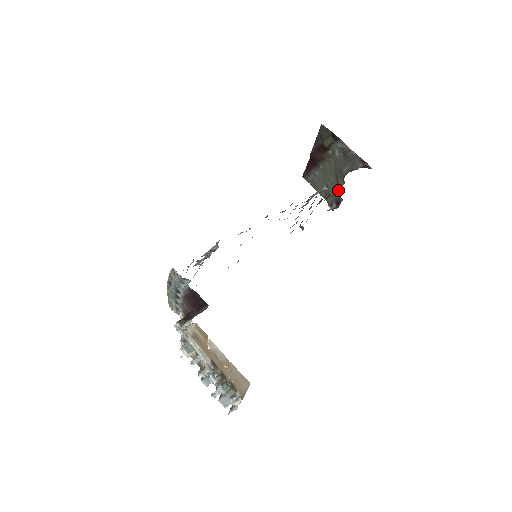
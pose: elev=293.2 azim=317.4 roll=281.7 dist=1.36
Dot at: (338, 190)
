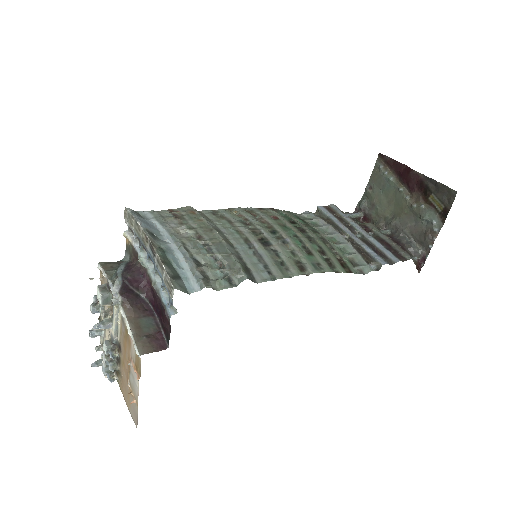
Dot at: (380, 224)
